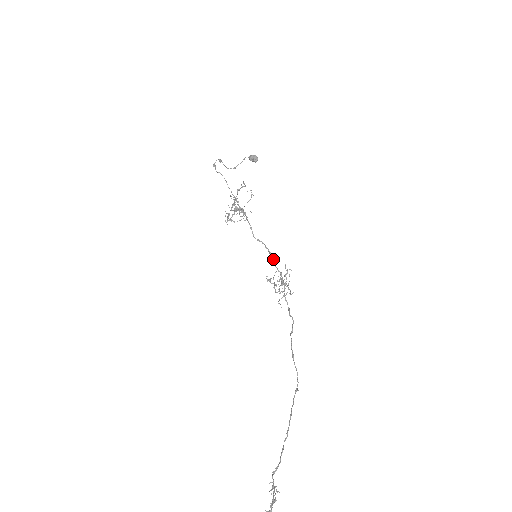
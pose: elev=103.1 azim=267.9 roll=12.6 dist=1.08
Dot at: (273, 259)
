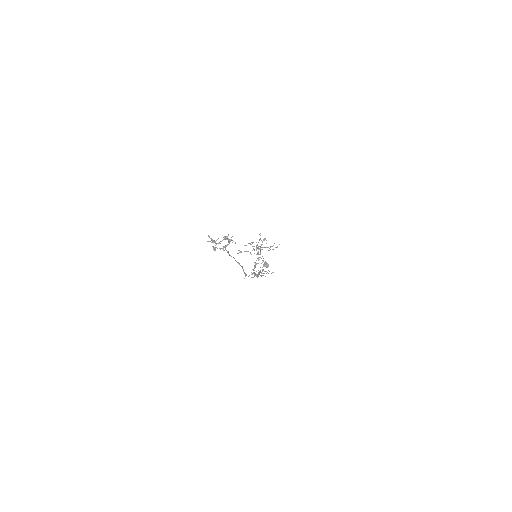
Dot at: occluded
